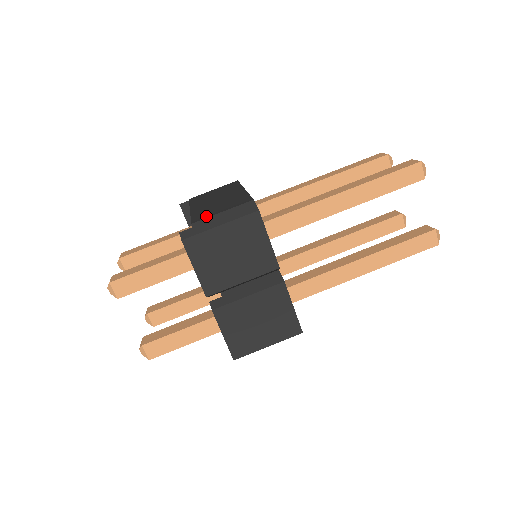
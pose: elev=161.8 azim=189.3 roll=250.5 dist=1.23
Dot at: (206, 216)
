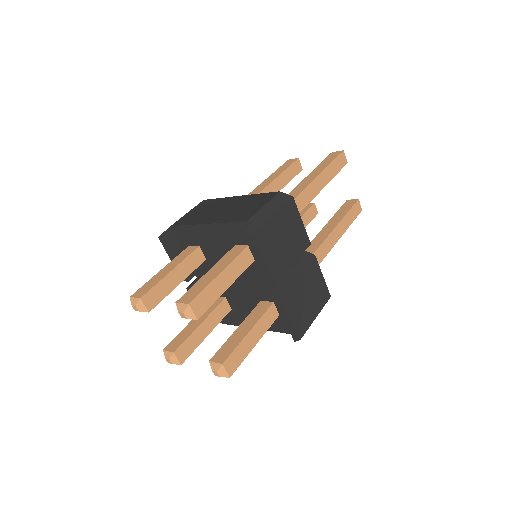
Dot at: (251, 213)
